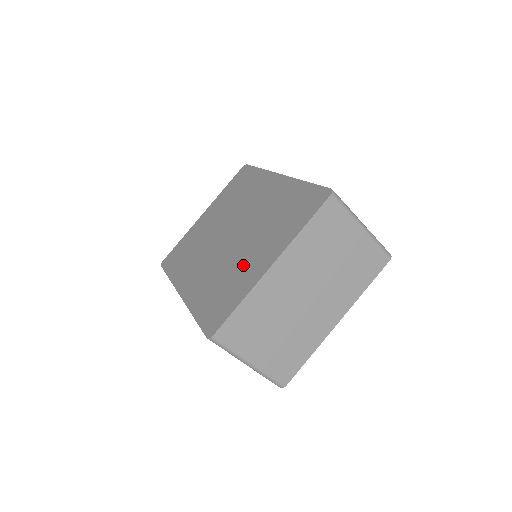
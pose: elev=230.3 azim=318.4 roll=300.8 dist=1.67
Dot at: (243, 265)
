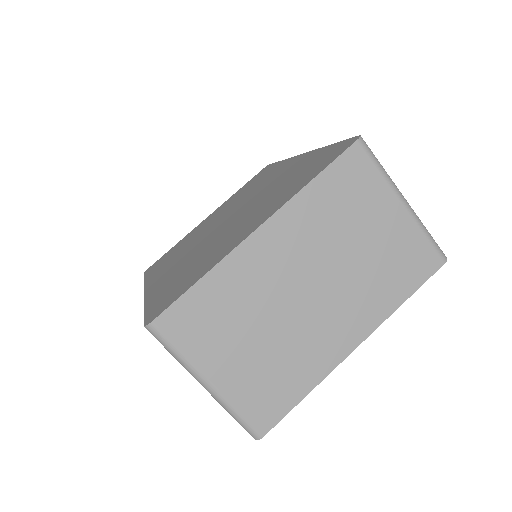
Dot at: (224, 241)
